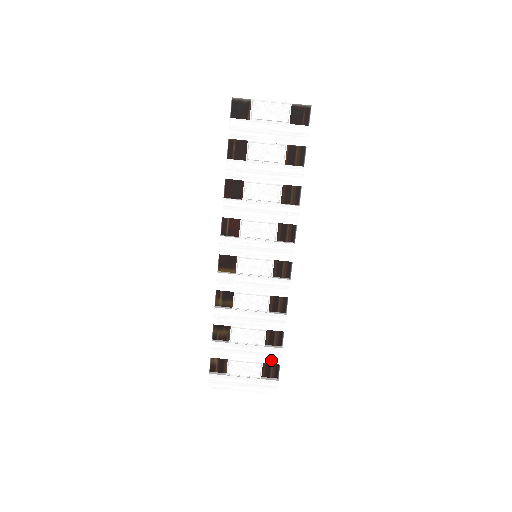
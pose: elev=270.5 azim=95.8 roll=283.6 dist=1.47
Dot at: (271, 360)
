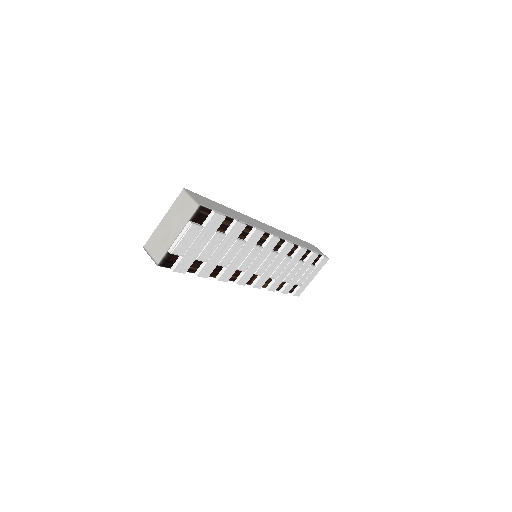
Dot at: (313, 260)
